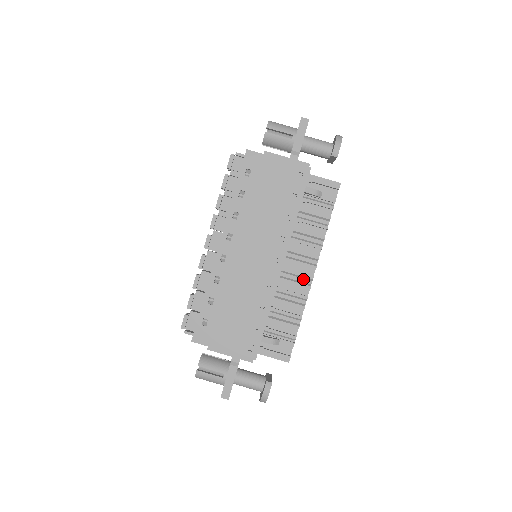
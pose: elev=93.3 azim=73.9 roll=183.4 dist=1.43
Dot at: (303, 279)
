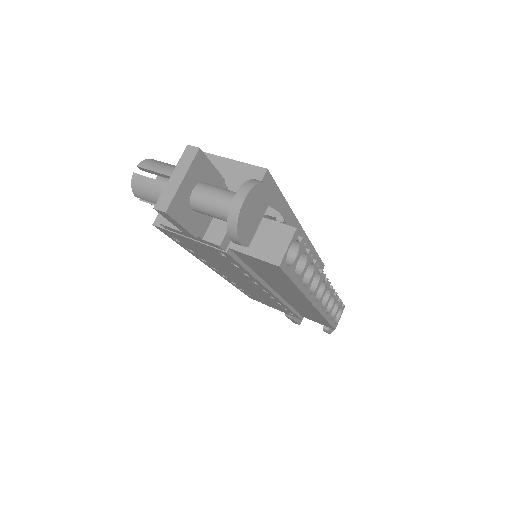
Dot at: occluded
